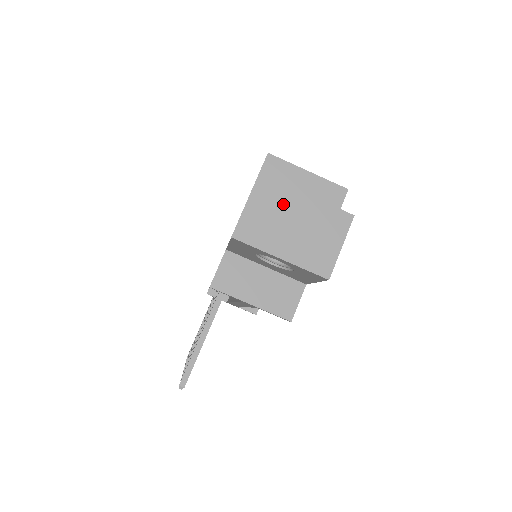
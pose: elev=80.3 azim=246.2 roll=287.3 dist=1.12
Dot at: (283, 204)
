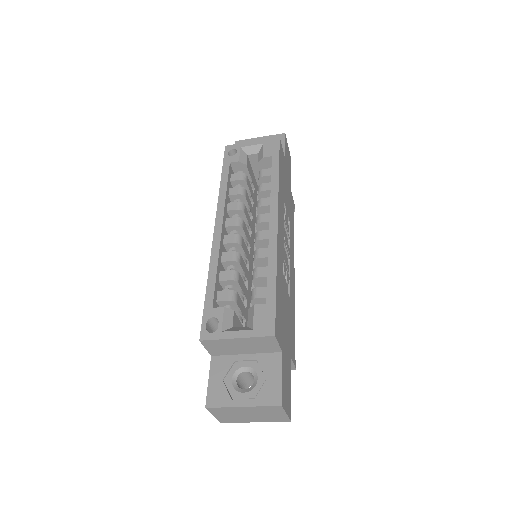
Dot at: (233, 412)
